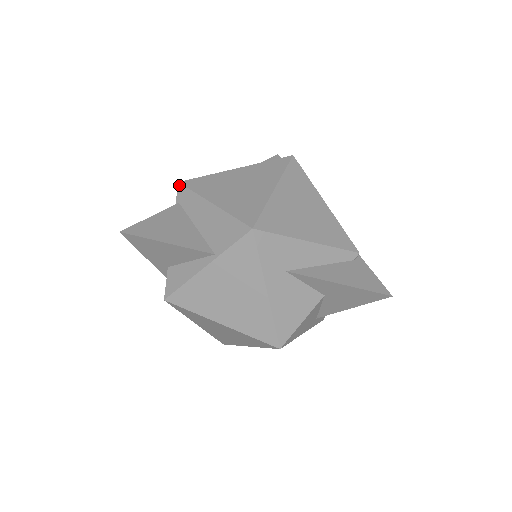
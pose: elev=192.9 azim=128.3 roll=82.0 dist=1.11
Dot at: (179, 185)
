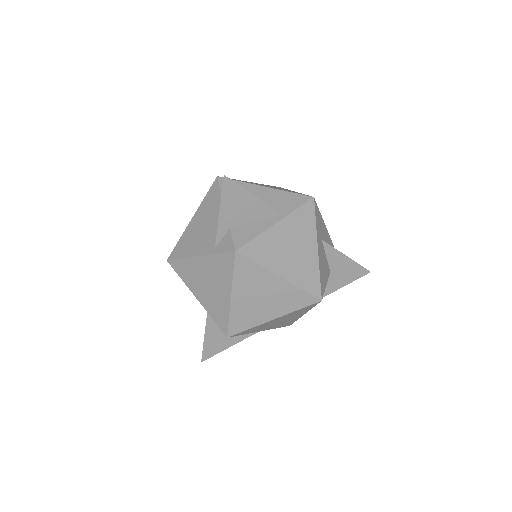
Dot at: (220, 178)
